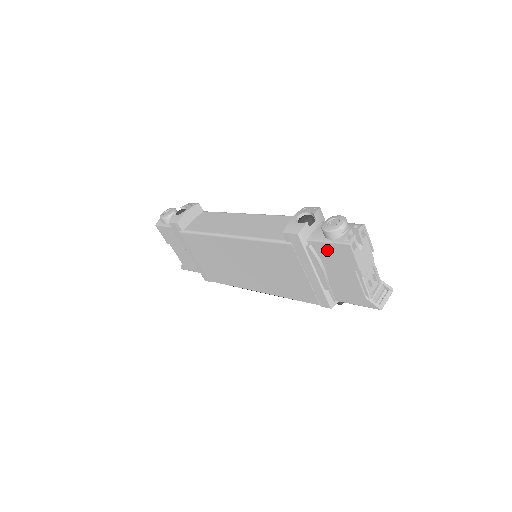
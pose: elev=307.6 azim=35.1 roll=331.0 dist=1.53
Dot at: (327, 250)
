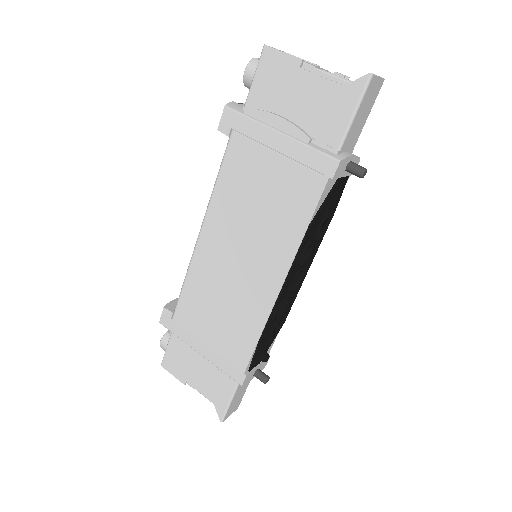
Dot at: (262, 89)
